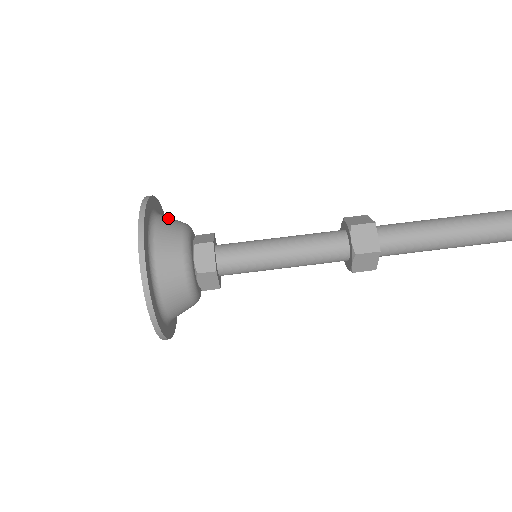
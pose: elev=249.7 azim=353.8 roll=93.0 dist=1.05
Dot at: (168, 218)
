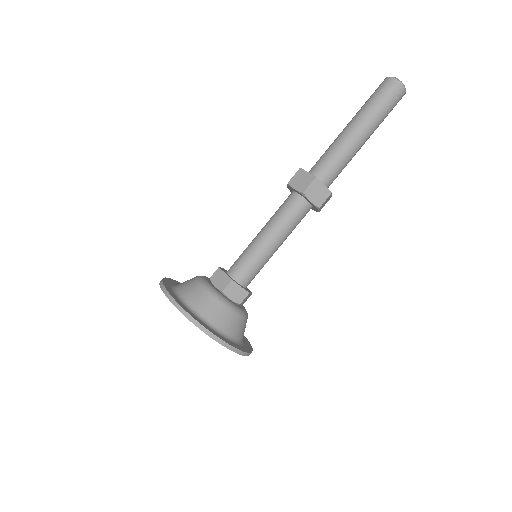
Dot at: occluded
